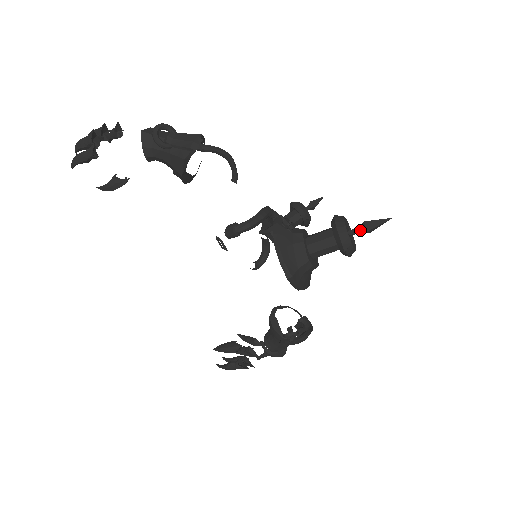
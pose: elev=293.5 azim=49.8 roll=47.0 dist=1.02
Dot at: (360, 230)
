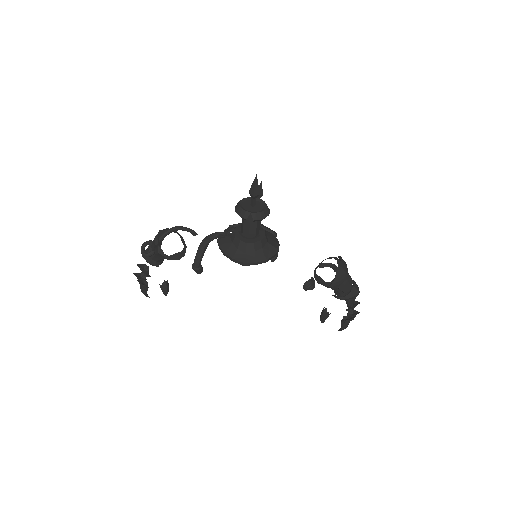
Dot at: (252, 199)
